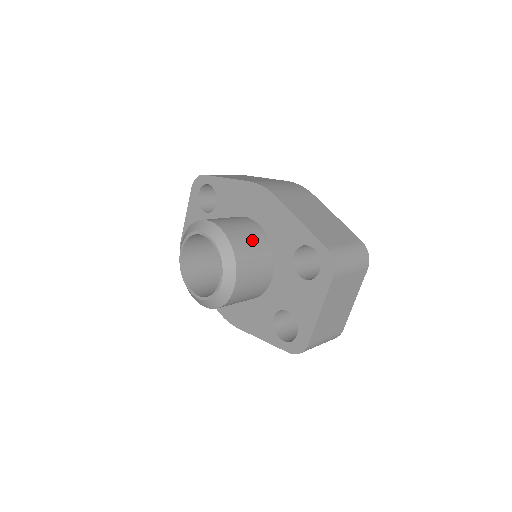
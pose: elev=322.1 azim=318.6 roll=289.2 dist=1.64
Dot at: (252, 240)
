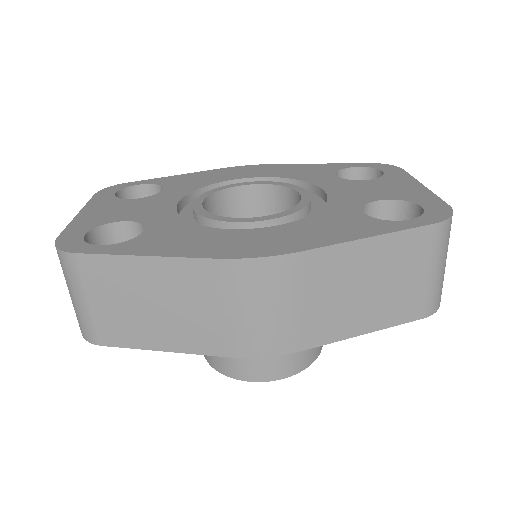
Dot at: occluded
